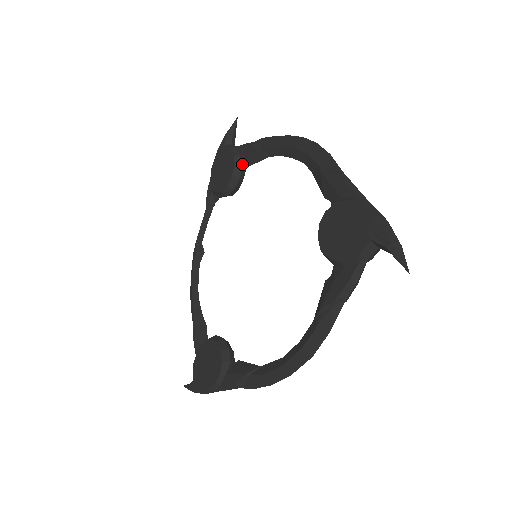
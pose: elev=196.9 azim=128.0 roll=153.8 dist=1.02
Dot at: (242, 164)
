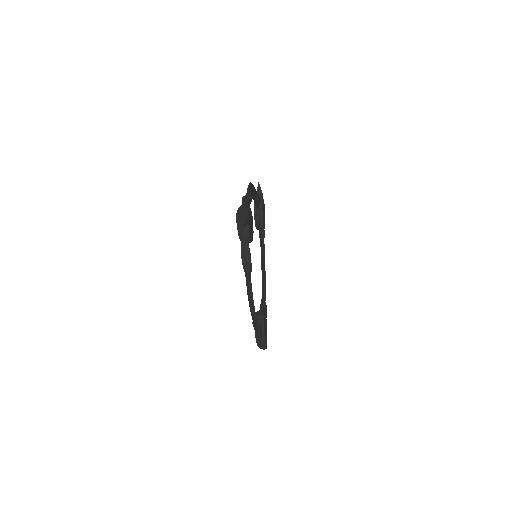
Dot at: (257, 207)
